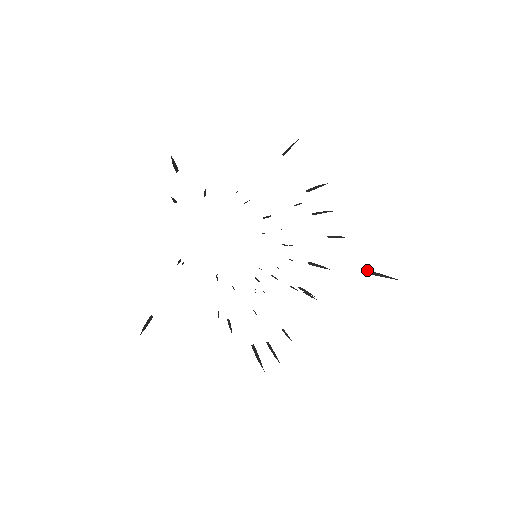
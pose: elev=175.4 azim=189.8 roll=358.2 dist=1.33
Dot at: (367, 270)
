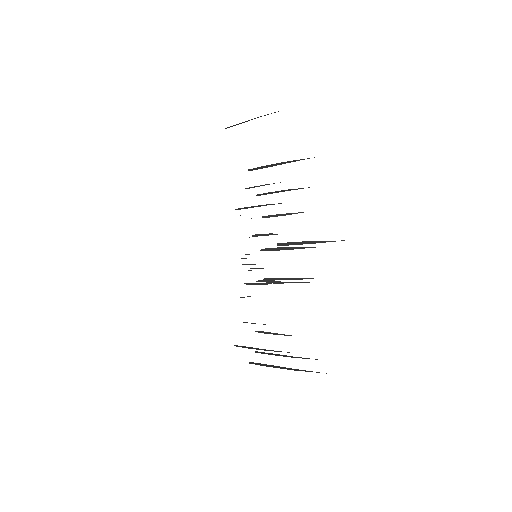
Dot at: (288, 242)
